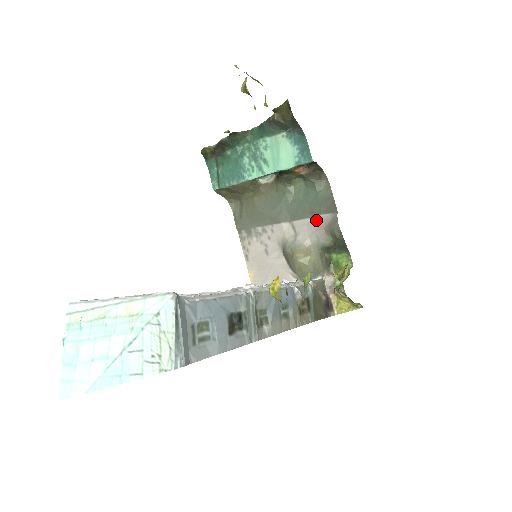
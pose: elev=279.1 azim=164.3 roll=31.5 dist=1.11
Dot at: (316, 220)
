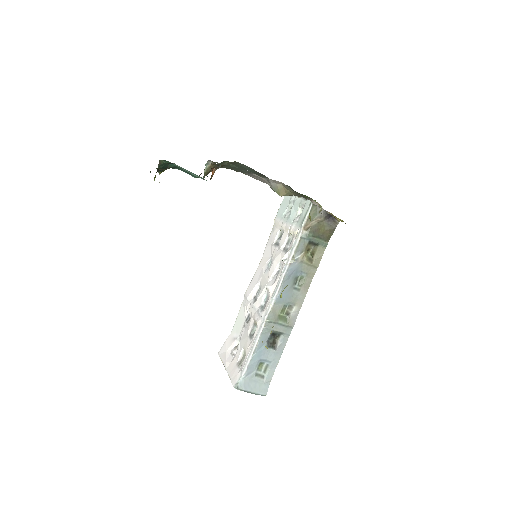
Dot at: occluded
